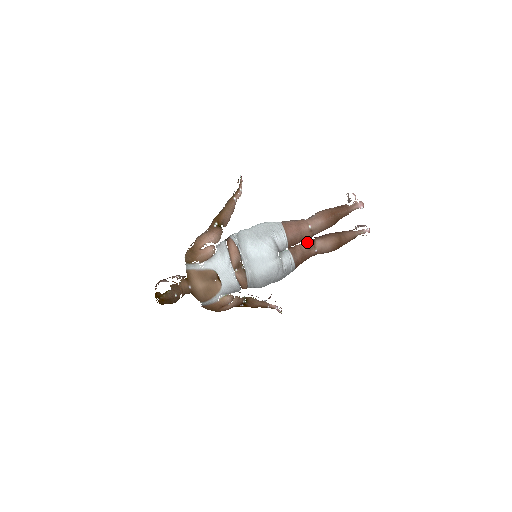
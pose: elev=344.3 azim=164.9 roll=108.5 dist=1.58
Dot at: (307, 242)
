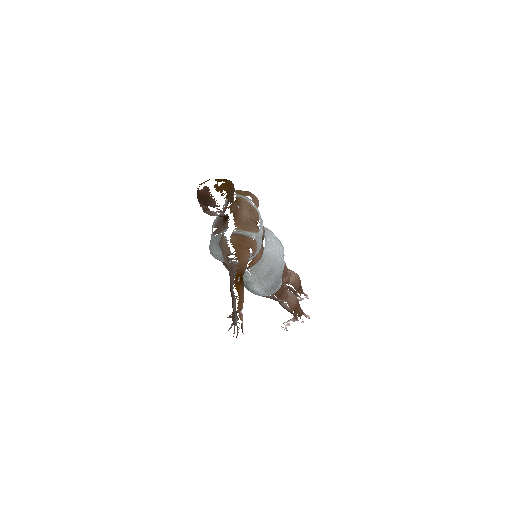
Dot at: occluded
